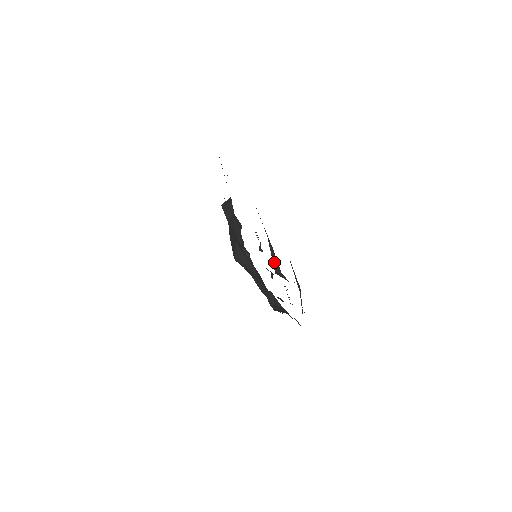
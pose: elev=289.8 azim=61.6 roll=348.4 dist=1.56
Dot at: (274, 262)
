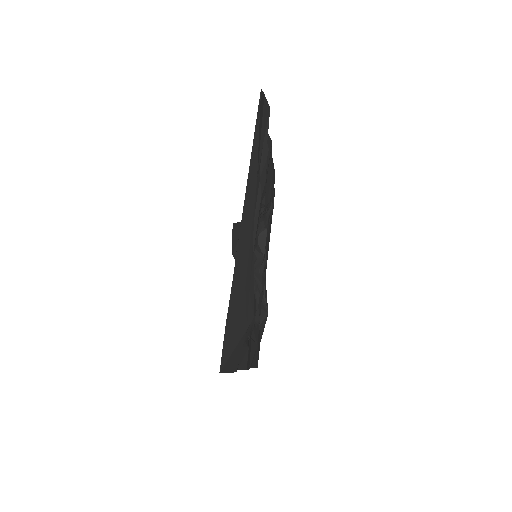
Dot at: occluded
